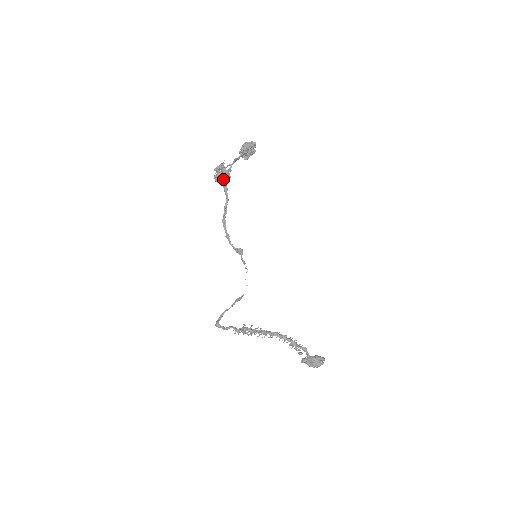
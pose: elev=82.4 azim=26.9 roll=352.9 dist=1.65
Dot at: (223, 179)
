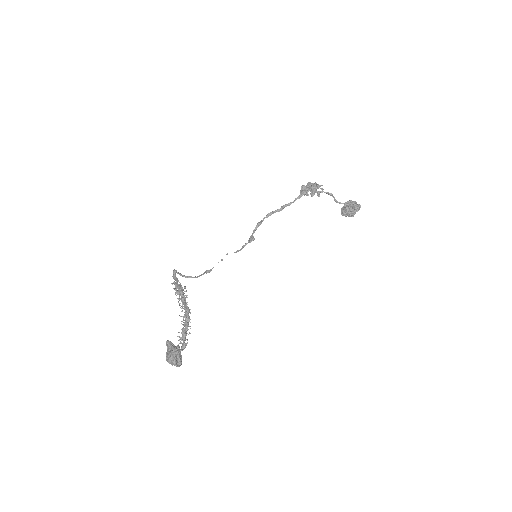
Dot at: (305, 188)
